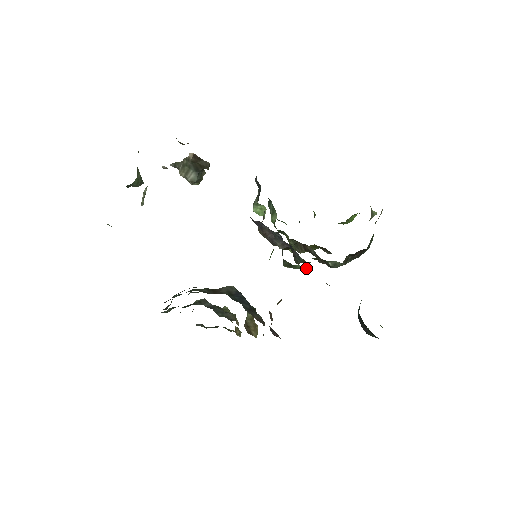
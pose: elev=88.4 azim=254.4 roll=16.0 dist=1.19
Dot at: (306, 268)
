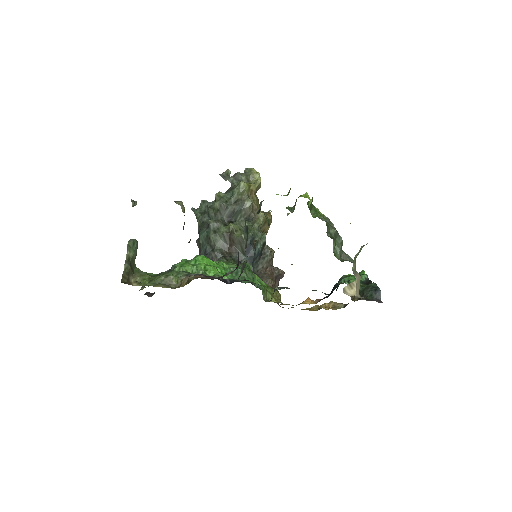
Dot at: occluded
